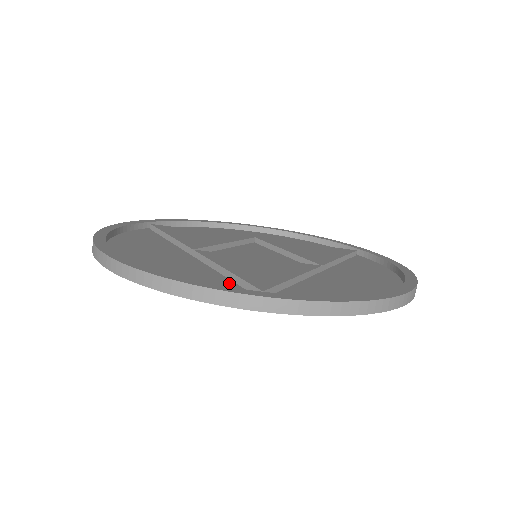
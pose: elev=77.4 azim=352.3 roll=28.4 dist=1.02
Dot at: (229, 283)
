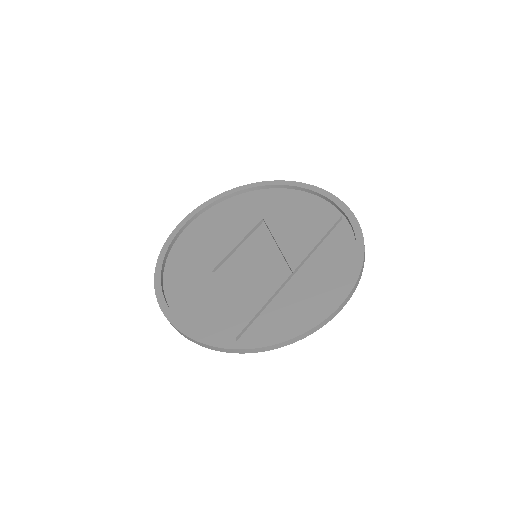
Dot at: (224, 320)
